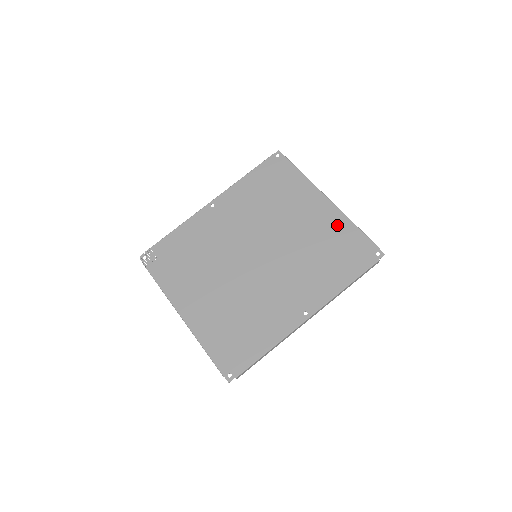
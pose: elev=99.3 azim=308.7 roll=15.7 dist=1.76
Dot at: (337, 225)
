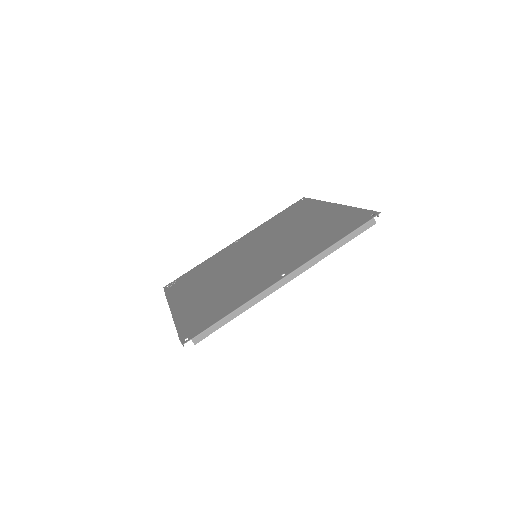
Dot at: (338, 214)
